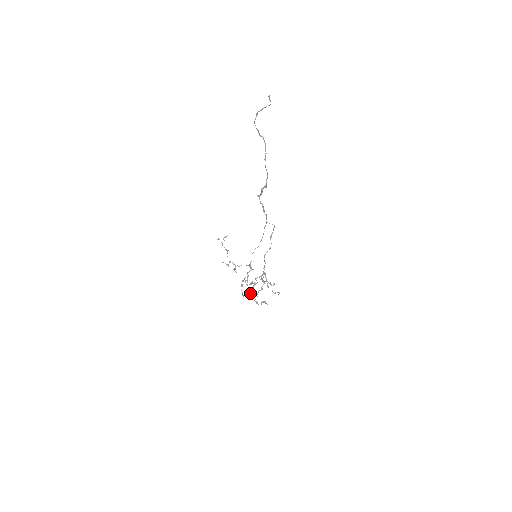
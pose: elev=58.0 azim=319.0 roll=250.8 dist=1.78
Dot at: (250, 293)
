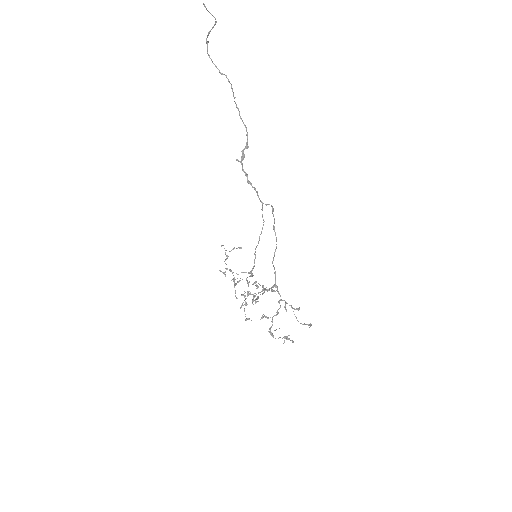
Dot at: (241, 305)
